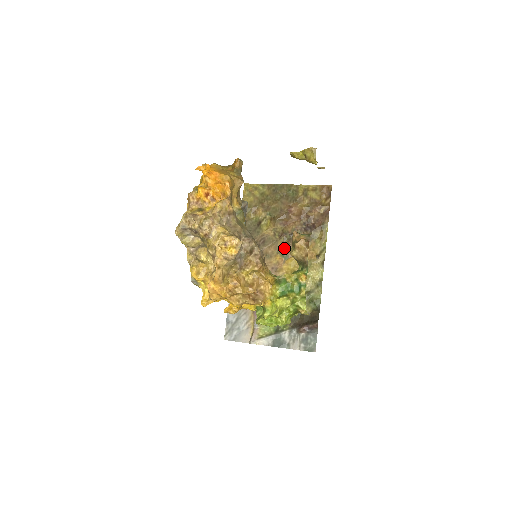
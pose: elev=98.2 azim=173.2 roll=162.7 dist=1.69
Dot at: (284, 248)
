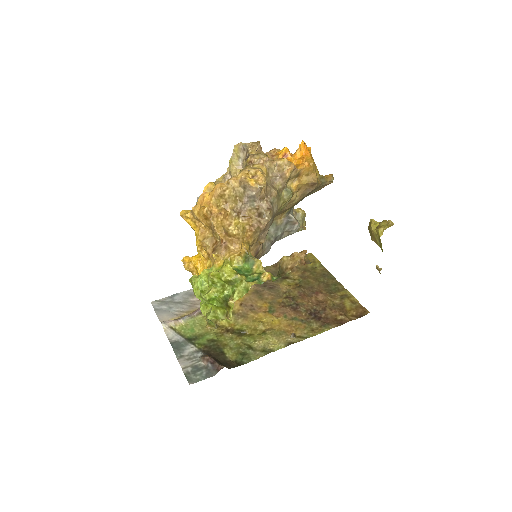
Dot at: (279, 305)
